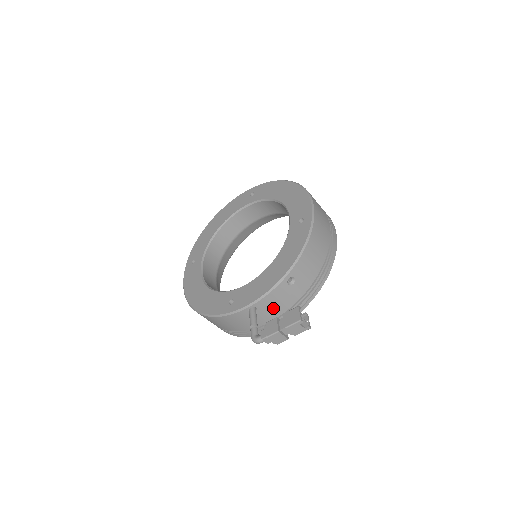
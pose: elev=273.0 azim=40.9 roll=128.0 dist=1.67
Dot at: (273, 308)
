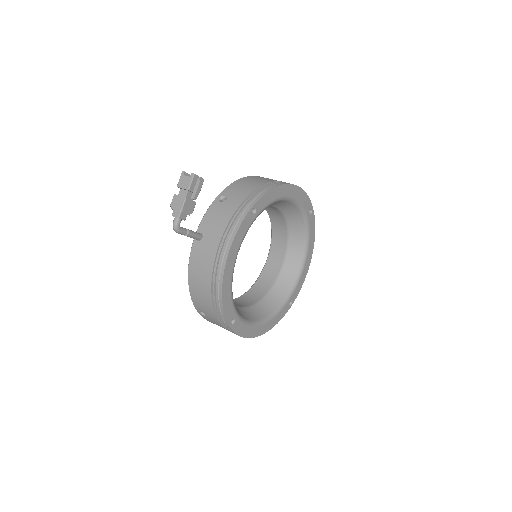
Dot at: (215, 226)
